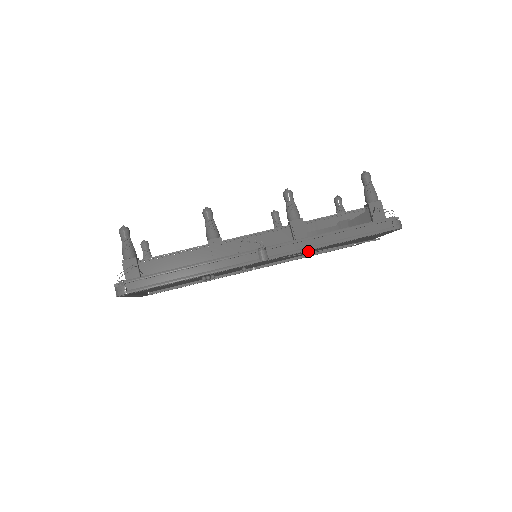
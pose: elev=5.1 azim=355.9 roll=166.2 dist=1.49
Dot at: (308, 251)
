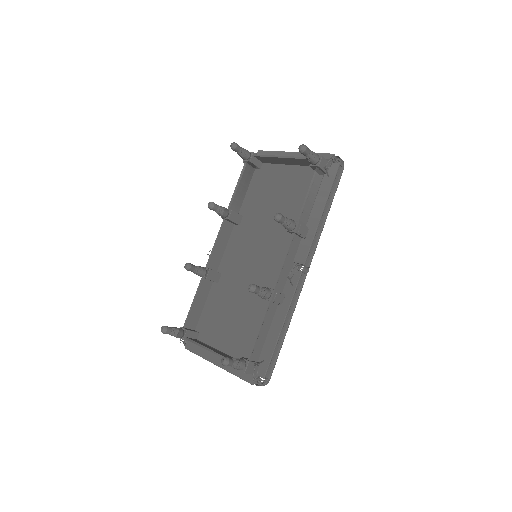
Dot at: occluded
